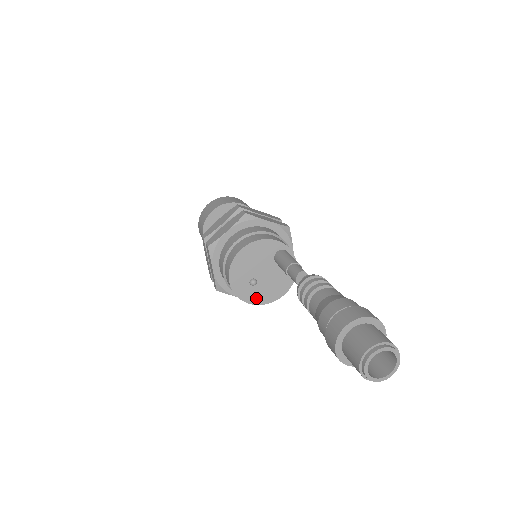
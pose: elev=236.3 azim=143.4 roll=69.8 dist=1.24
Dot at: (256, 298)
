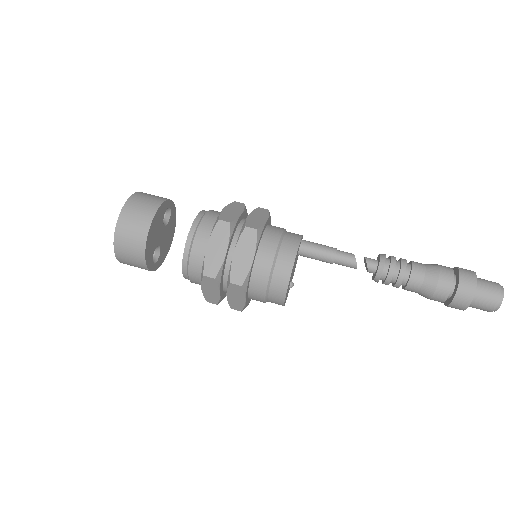
Dot at: occluded
